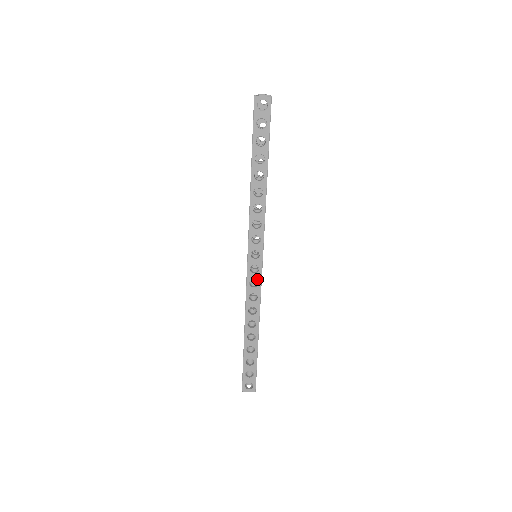
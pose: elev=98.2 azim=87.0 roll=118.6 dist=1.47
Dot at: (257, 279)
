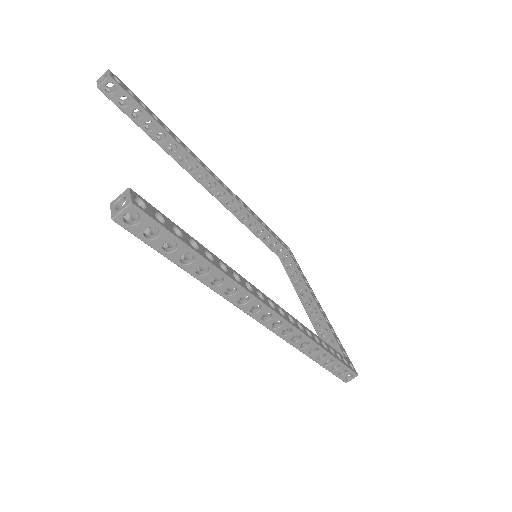
Dot at: occluded
